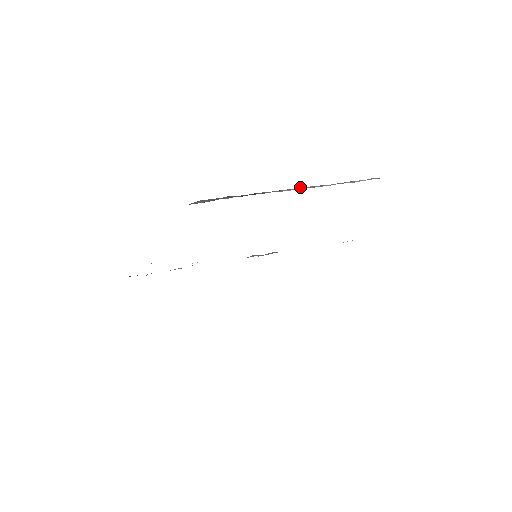
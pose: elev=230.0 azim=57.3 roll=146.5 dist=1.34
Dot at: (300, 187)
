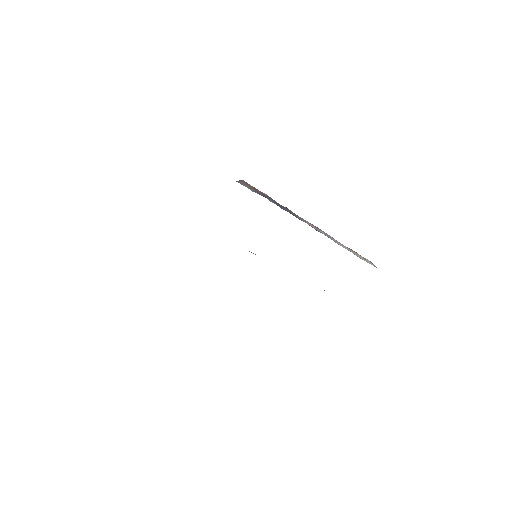
Dot at: occluded
